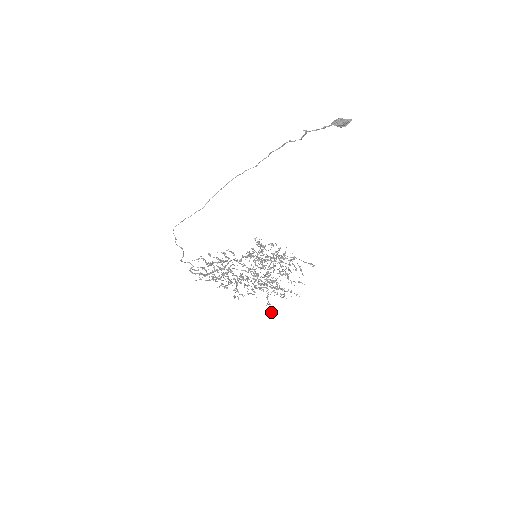
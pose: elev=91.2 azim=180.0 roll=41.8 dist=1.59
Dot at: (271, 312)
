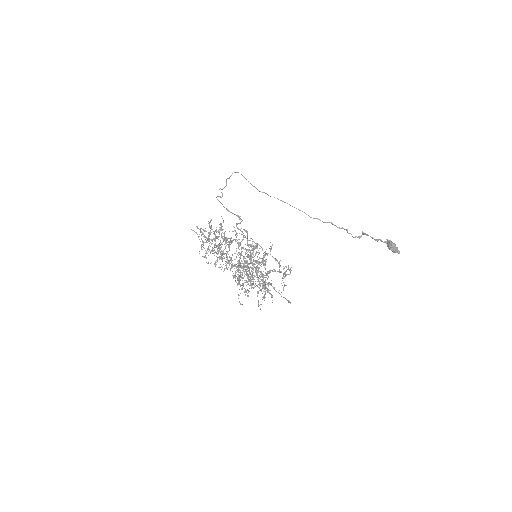
Dot at: (237, 278)
